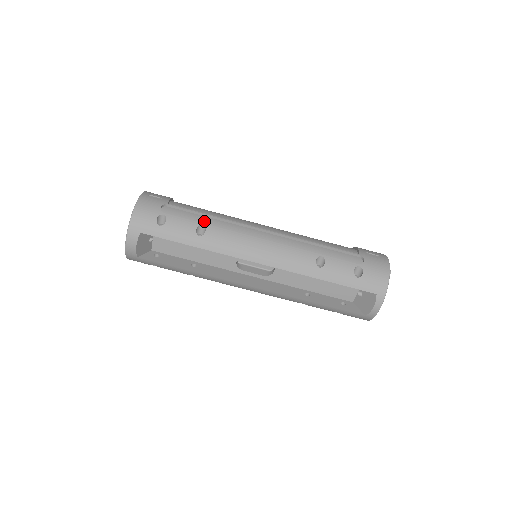
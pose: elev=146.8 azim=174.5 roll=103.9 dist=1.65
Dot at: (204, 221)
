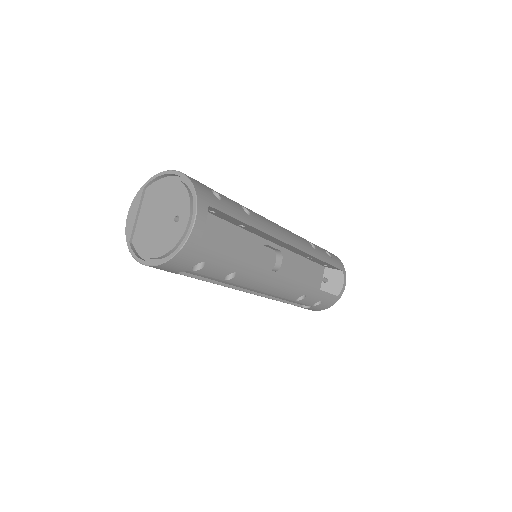
Dot at: occluded
